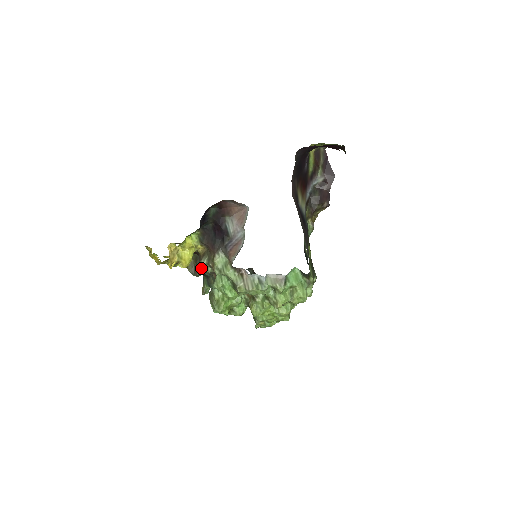
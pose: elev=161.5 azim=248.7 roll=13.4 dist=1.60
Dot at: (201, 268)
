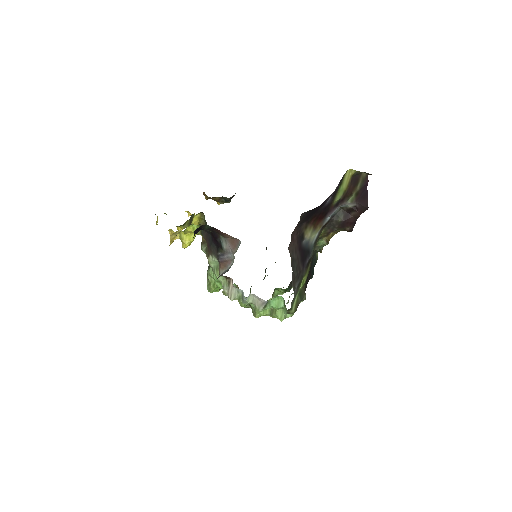
Dot at: occluded
